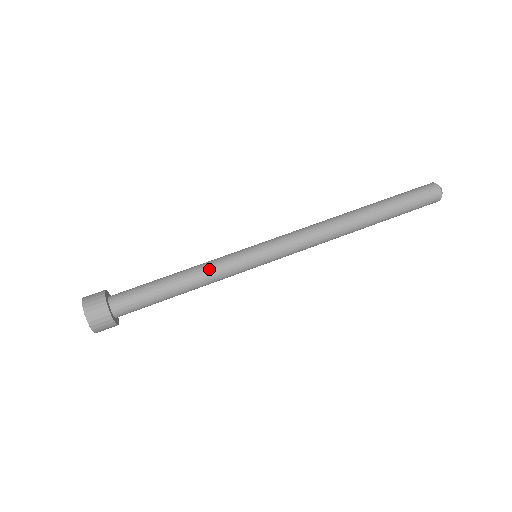
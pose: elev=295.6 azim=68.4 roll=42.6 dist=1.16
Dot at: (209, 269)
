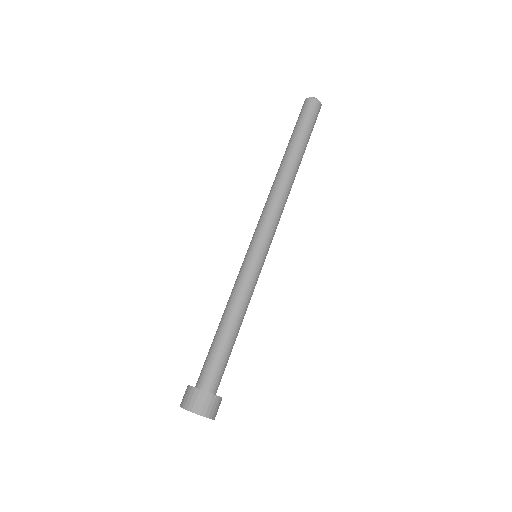
Dot at: (248, 299)
